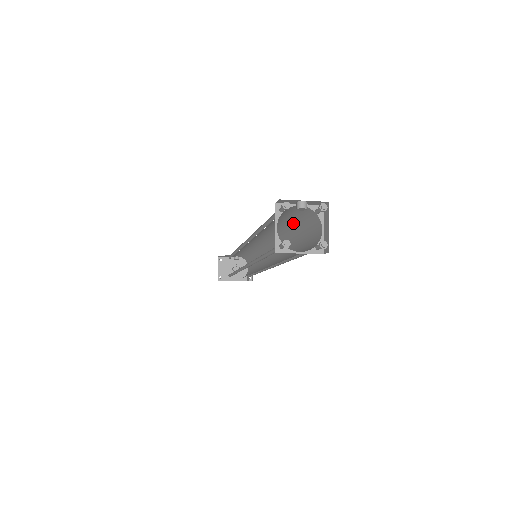
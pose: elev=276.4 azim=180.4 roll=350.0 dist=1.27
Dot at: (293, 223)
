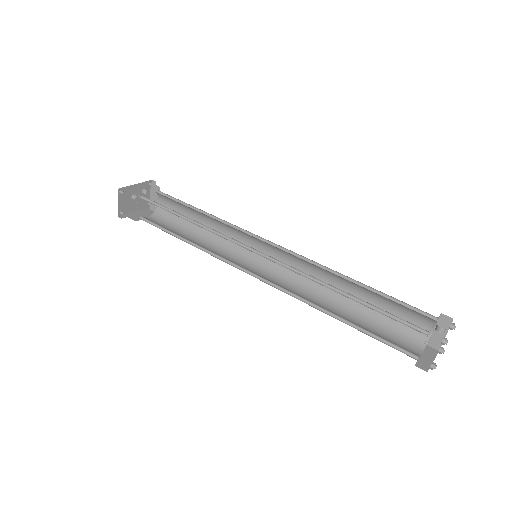
Dot at: (378, 294)
